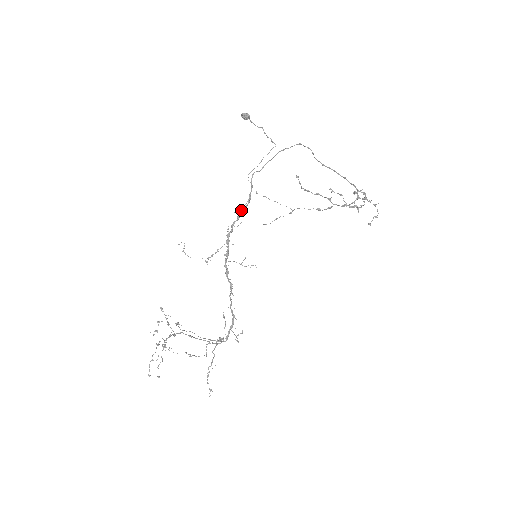
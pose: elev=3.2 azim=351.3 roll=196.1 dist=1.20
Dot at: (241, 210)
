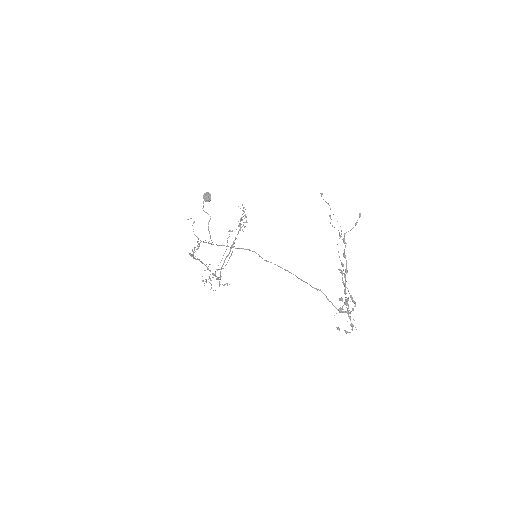
Dot at: occluded
